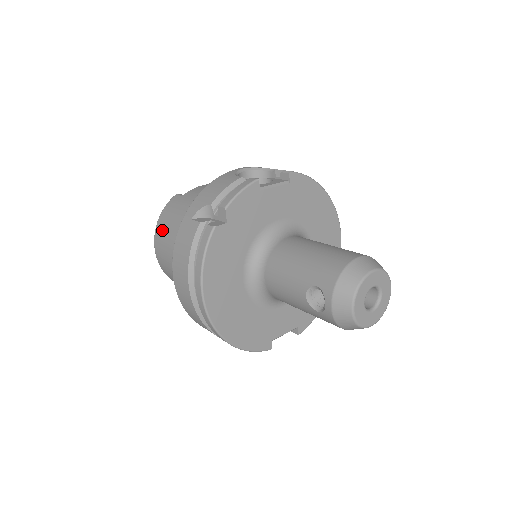
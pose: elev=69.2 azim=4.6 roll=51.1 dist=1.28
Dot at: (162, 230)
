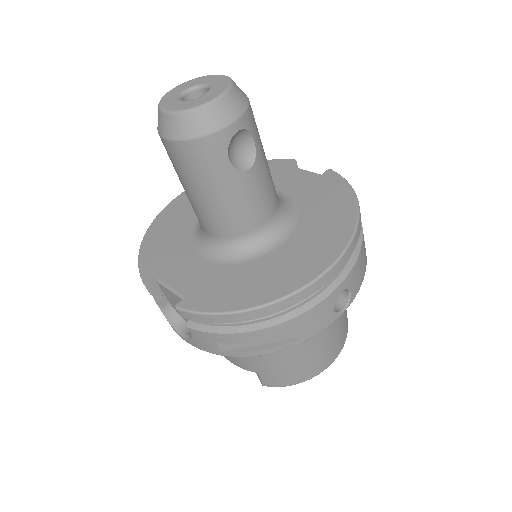
Dot at: occluded
